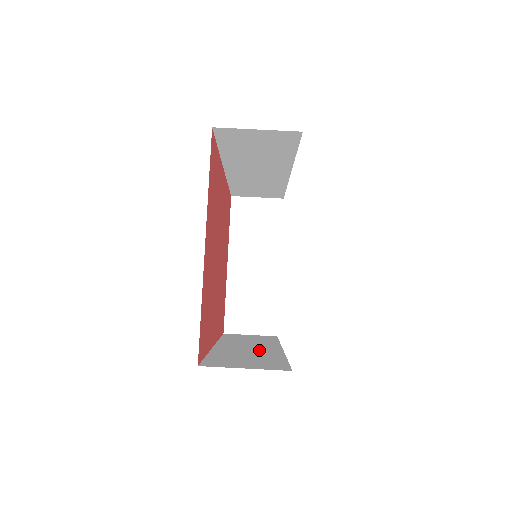
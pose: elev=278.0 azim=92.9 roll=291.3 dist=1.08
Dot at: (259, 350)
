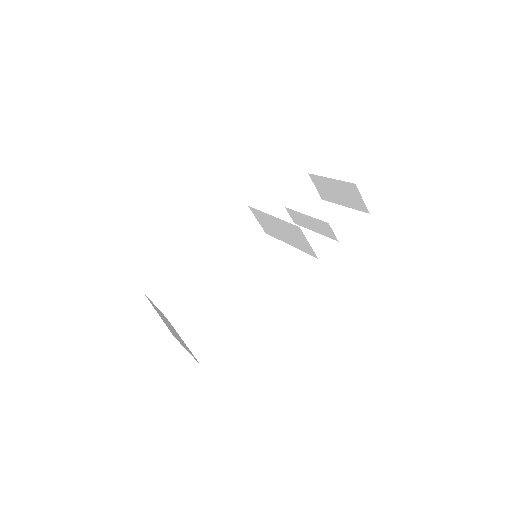
Dot at: (202, 272)
